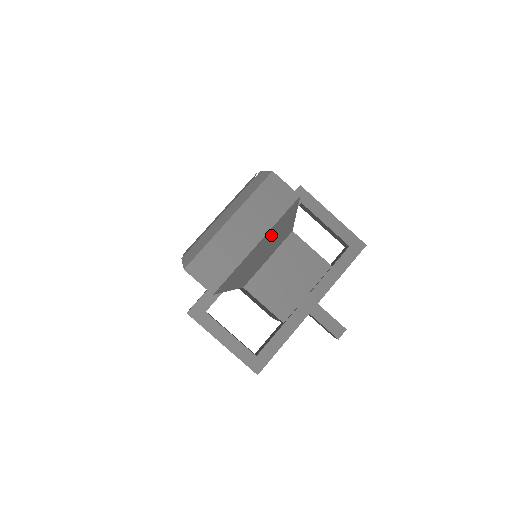
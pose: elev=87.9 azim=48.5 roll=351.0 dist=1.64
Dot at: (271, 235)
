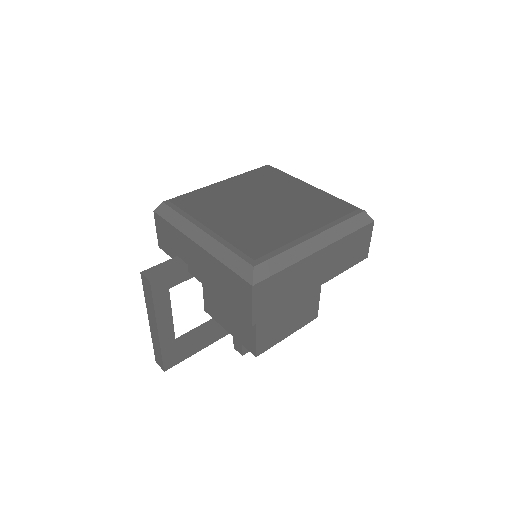
Dot at: occluded
